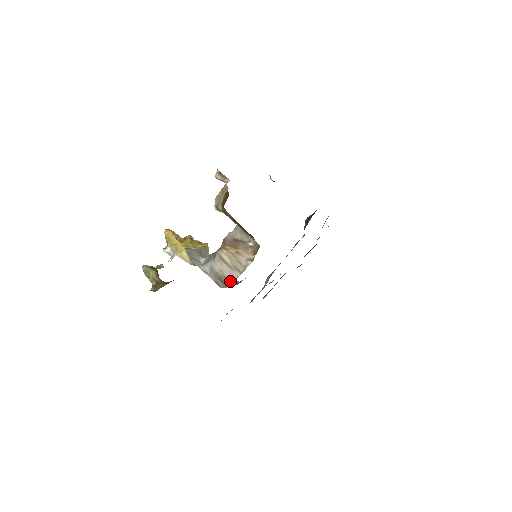
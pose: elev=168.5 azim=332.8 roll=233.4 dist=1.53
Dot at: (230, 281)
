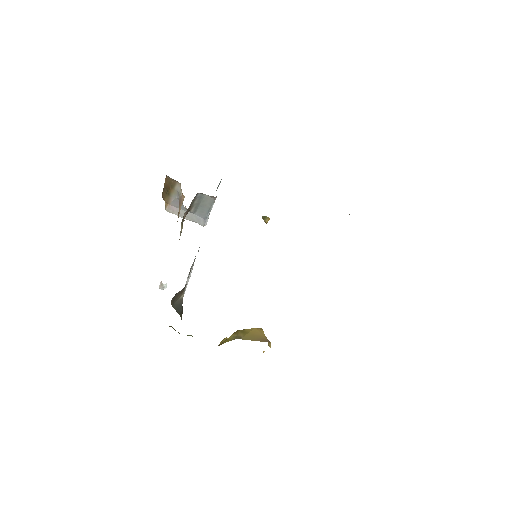
Dot at: occluded
